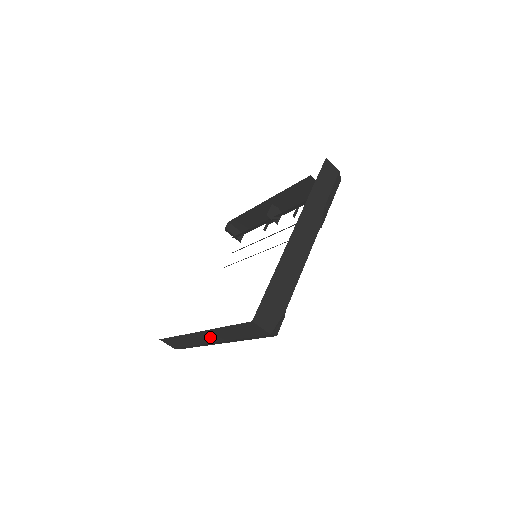
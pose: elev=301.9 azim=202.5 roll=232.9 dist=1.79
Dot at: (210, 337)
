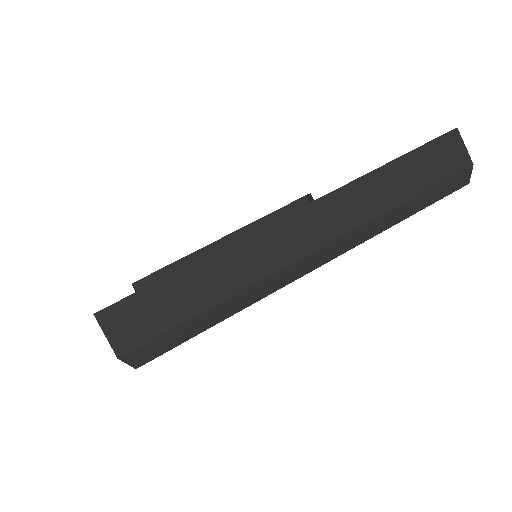
Dot at: (320, 225)
